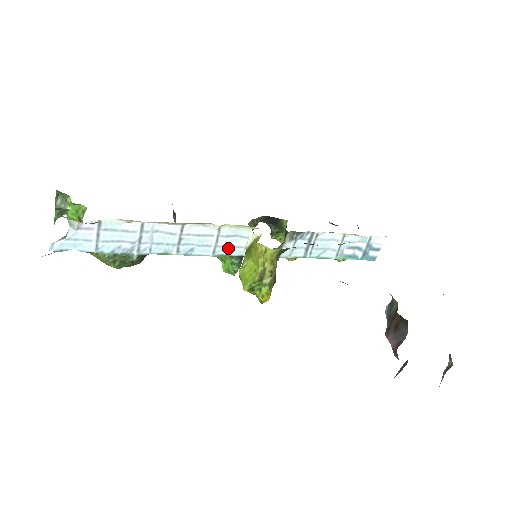
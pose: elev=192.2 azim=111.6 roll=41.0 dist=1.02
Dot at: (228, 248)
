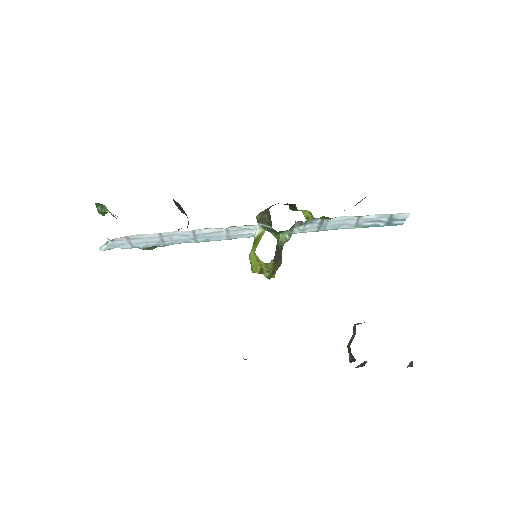
Dot at: (240, 235)
